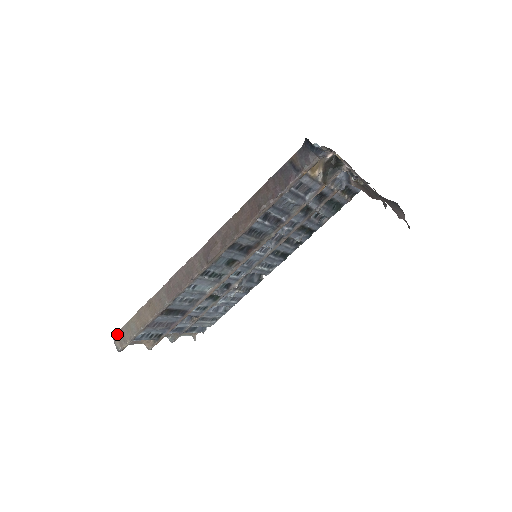
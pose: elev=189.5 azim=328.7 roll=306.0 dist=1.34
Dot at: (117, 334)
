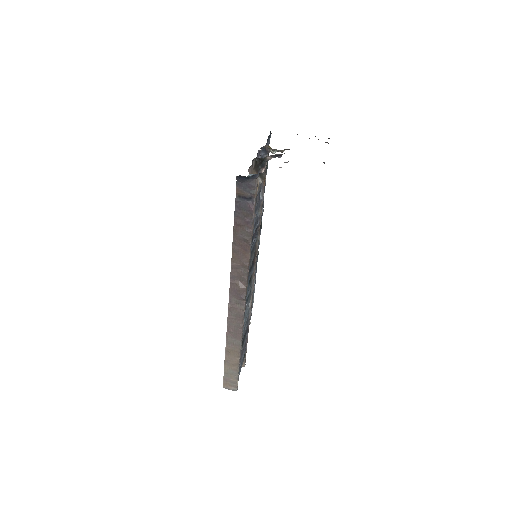
Dot at: (224, 384)
